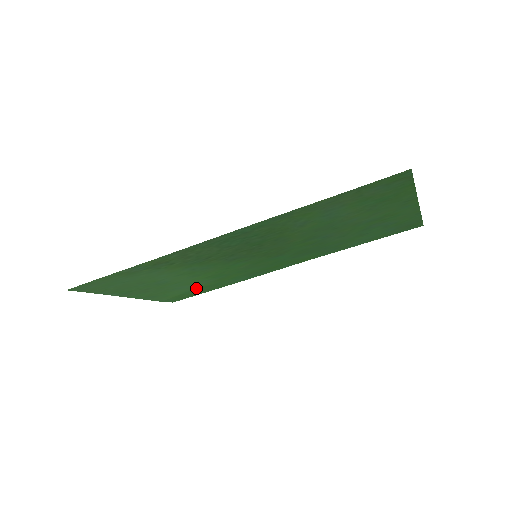
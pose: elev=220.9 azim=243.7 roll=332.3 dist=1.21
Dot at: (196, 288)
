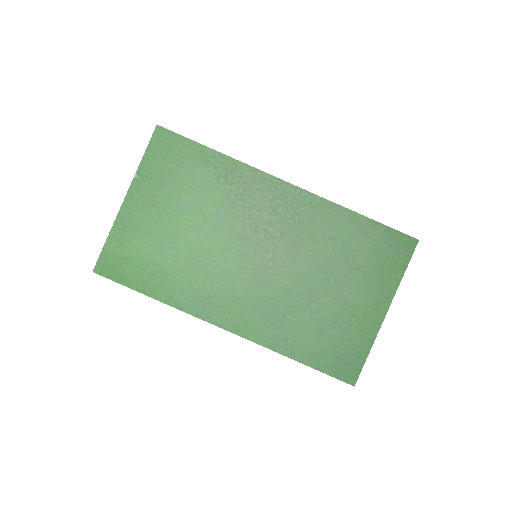
Dot at: (153, 262)
